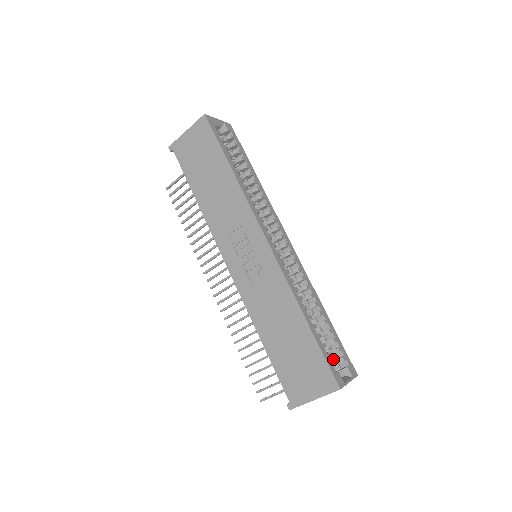
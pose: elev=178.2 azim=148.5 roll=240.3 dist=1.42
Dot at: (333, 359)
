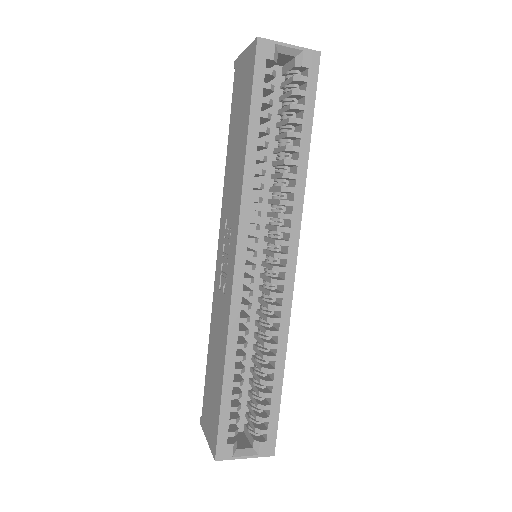
Dot at: (256, 421)
